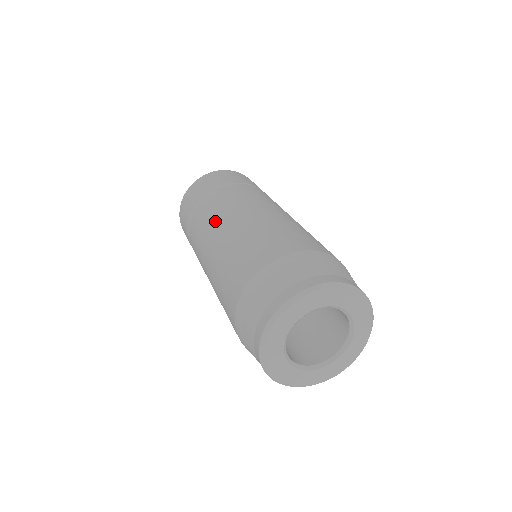
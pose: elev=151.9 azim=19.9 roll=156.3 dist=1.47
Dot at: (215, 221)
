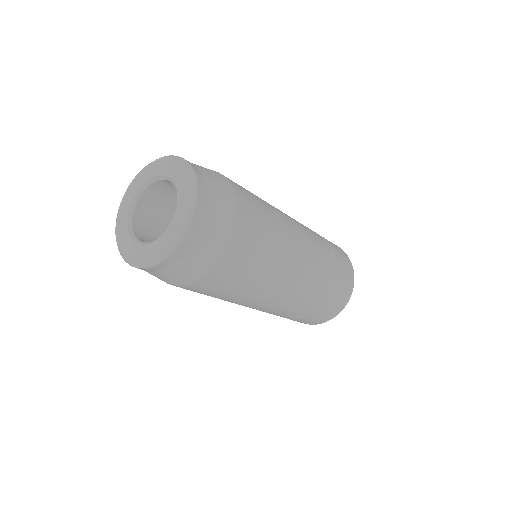
Dot at: occluded
